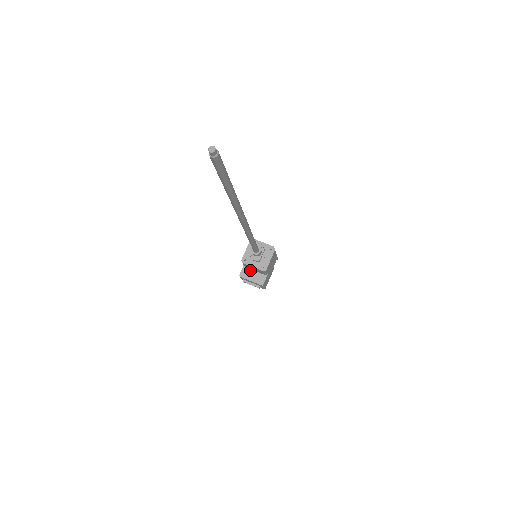
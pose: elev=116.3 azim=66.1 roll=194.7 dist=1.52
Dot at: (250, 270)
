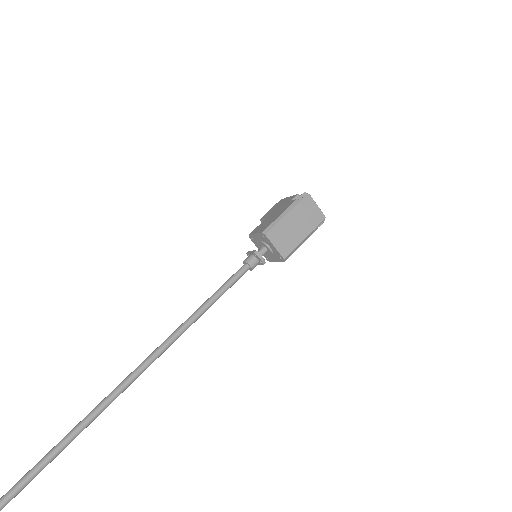
Dot at: occluded
